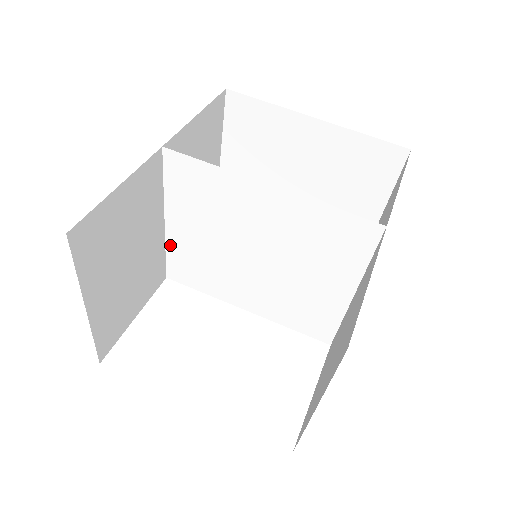
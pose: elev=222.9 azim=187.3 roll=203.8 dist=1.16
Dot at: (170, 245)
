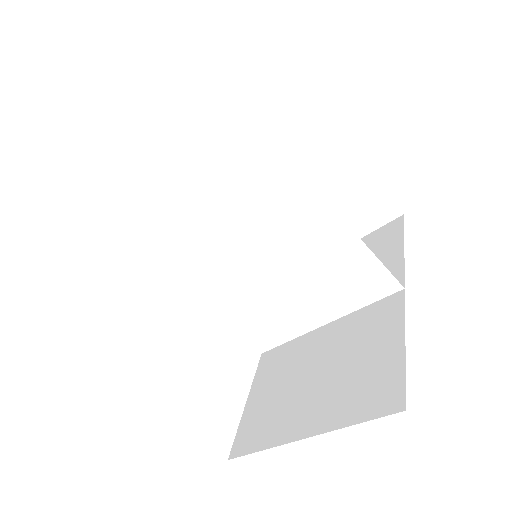
Dot at: (159, 201)
